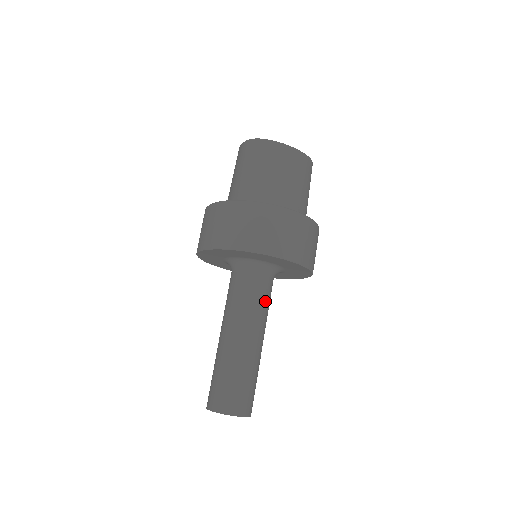
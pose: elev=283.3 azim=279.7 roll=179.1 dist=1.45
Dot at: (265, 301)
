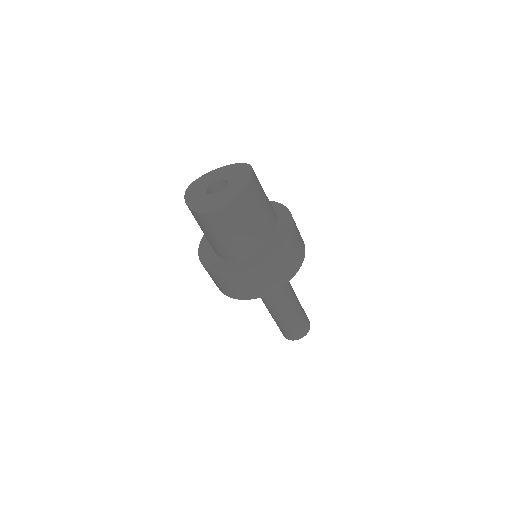
Dot at: occluded
